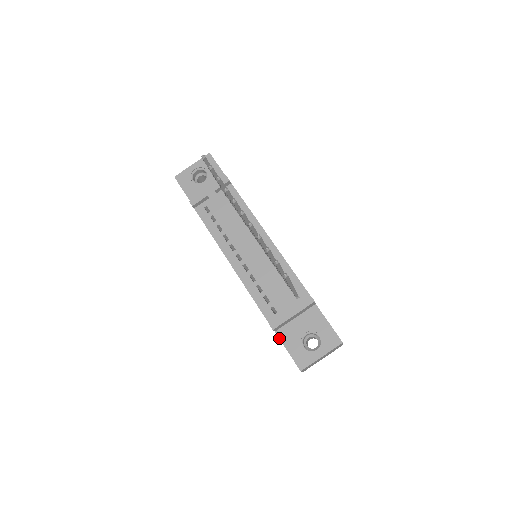
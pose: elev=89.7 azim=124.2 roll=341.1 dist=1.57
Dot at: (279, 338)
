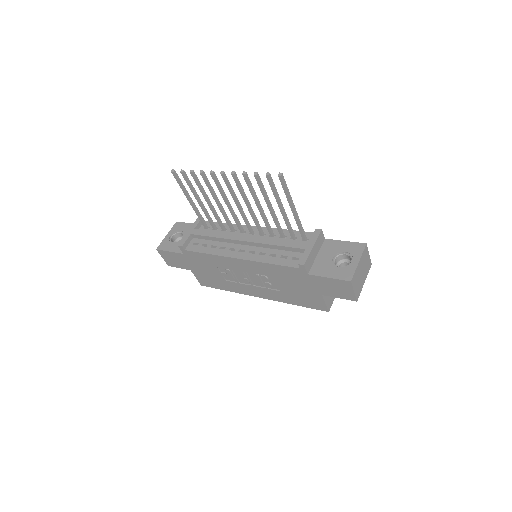
Dot at: (315, 275)
